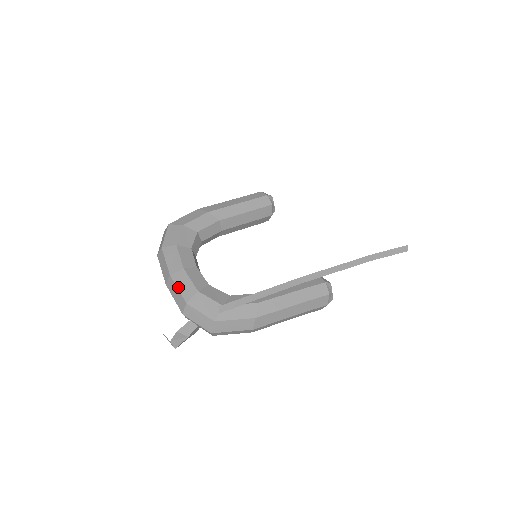
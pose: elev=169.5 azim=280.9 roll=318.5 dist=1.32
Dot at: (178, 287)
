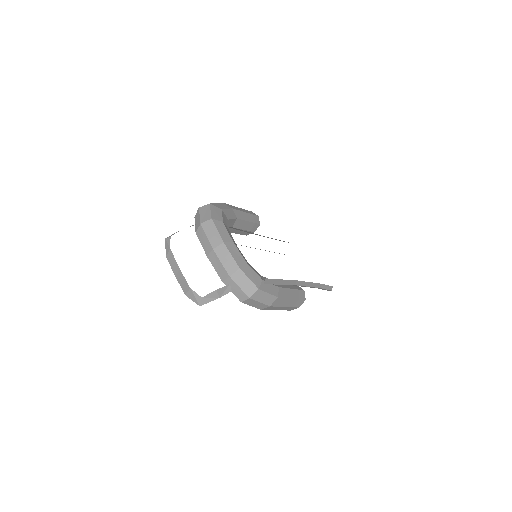
Dot at: (232, 254)
